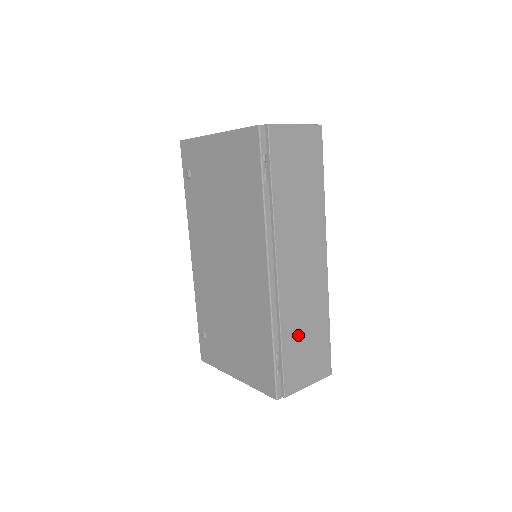
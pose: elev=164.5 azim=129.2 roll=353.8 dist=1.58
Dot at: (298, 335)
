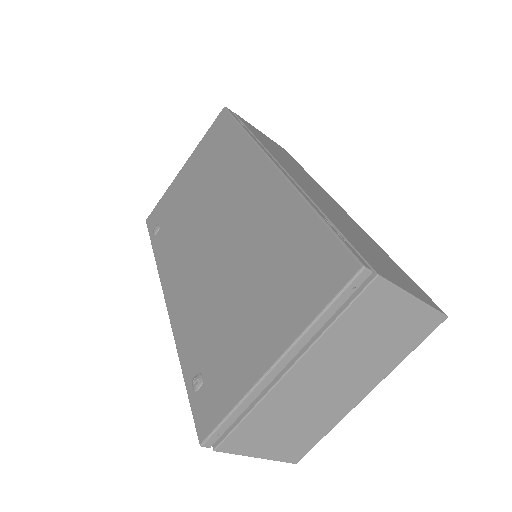
Dot at: (349, 232)
